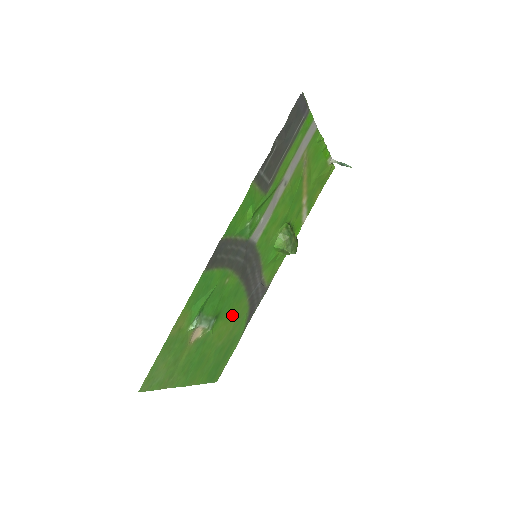
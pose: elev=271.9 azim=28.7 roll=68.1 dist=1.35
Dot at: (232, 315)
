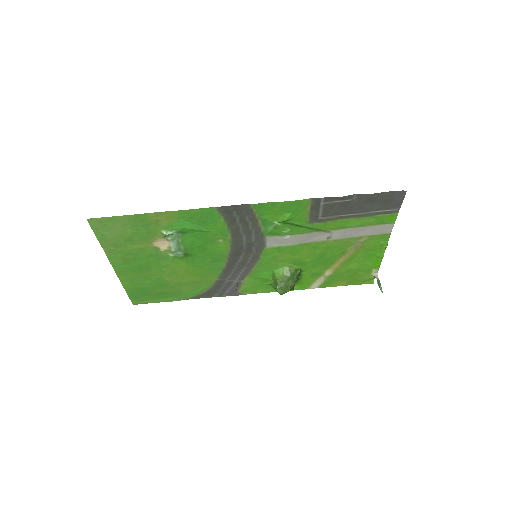
Dot at: (196, 272)
